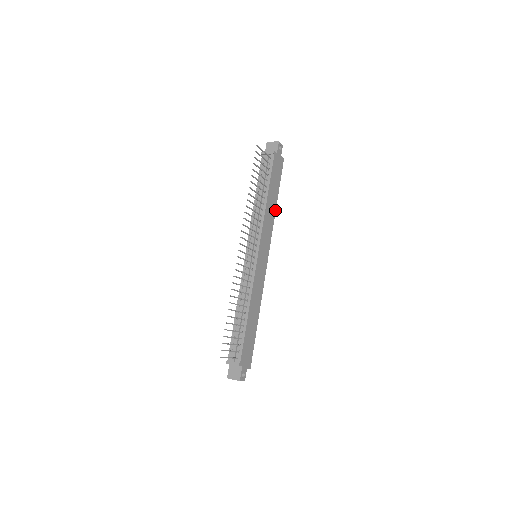
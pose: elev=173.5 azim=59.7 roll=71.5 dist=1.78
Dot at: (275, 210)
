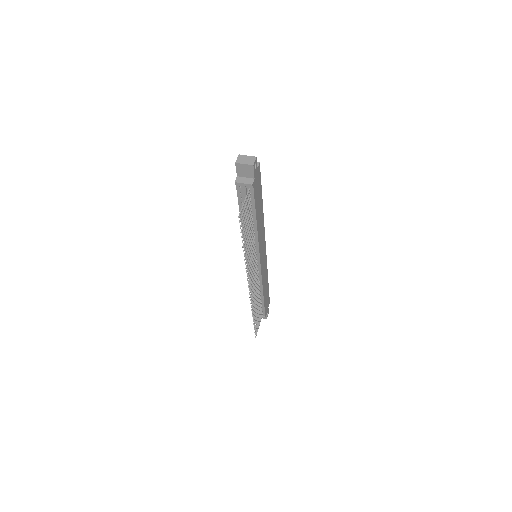
Dot at: occluded
